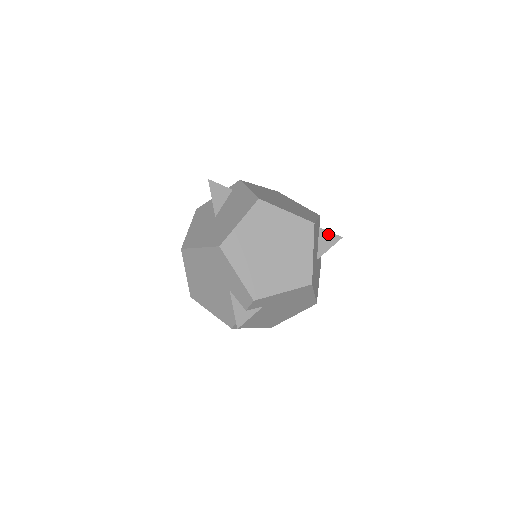
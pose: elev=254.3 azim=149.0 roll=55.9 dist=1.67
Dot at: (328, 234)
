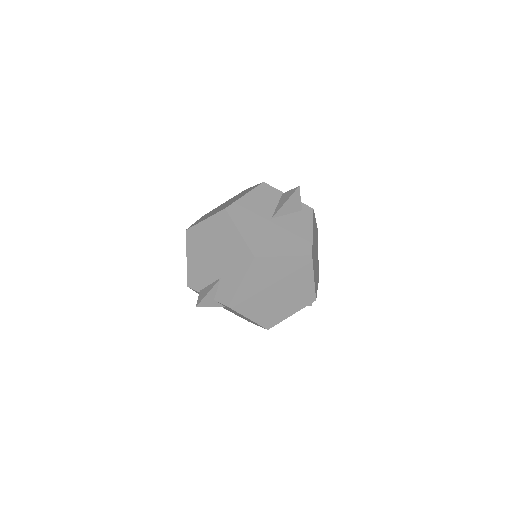
Dot at: occluded
